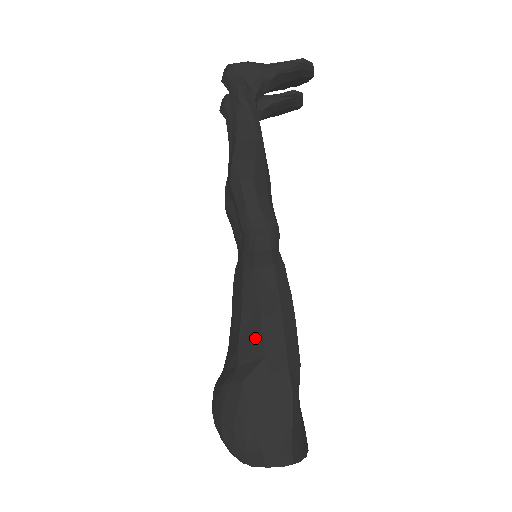
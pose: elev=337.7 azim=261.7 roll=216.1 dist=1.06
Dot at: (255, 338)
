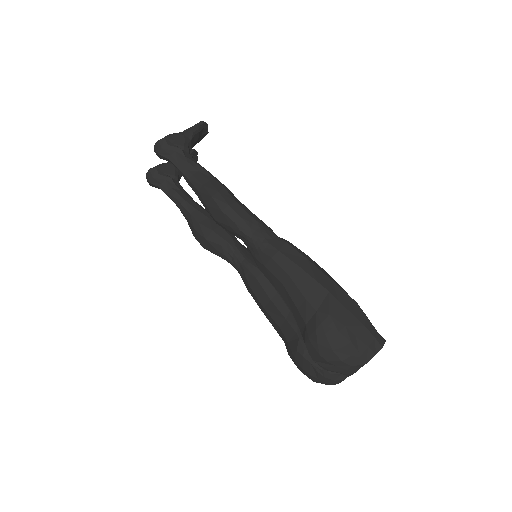
Dot at: (314, 287)
